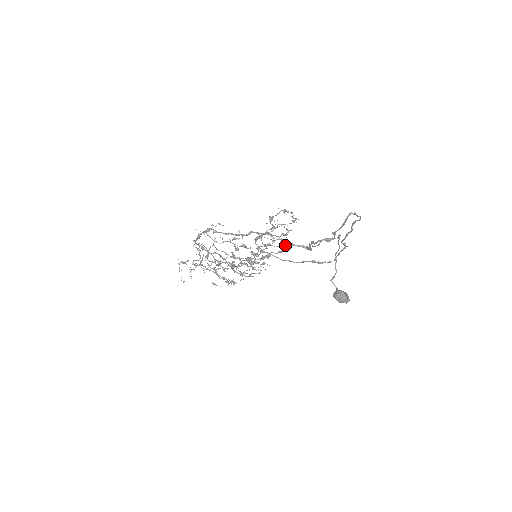
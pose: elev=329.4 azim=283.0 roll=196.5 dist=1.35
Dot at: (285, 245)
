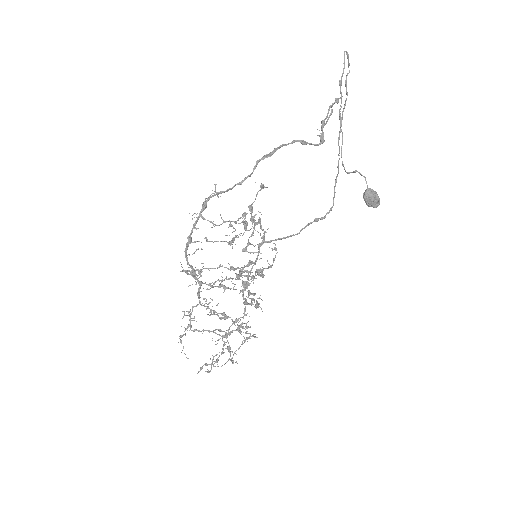
Dot at: (259, 304)
